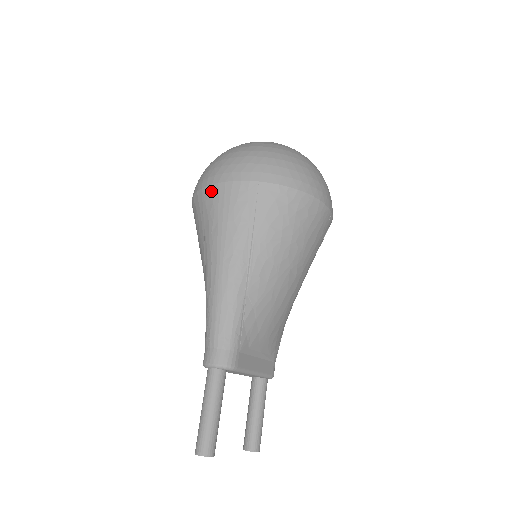
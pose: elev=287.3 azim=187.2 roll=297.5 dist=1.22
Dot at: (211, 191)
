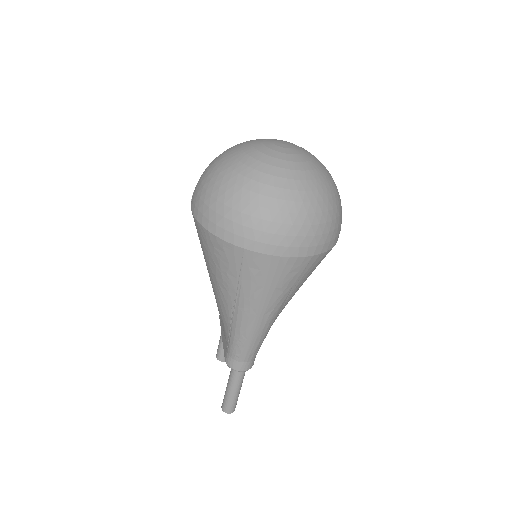
Dot at: (260, 259)
